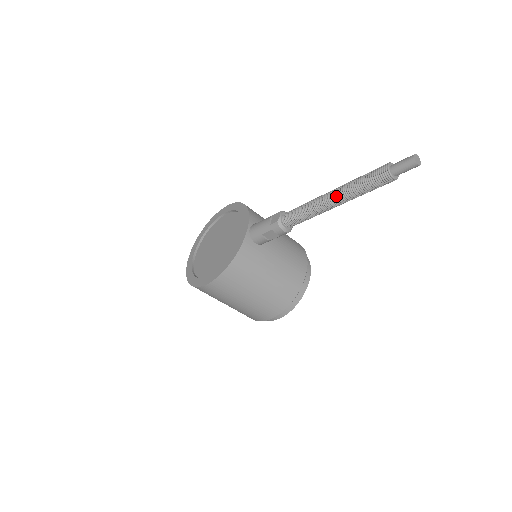
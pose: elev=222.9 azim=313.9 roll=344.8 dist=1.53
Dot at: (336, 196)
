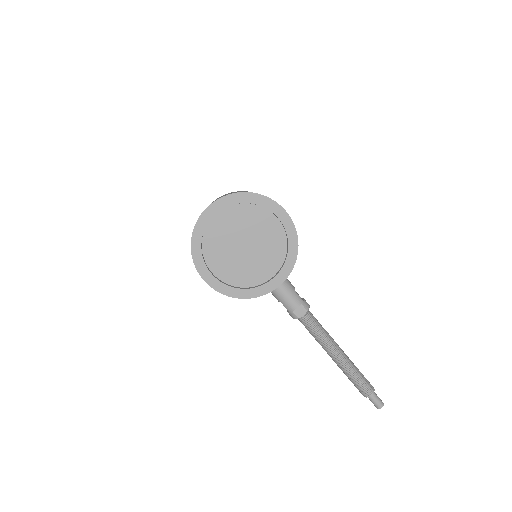
Dot at: (338, 363)
